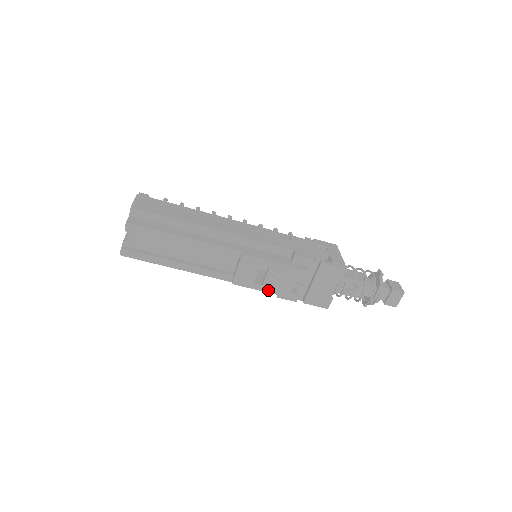
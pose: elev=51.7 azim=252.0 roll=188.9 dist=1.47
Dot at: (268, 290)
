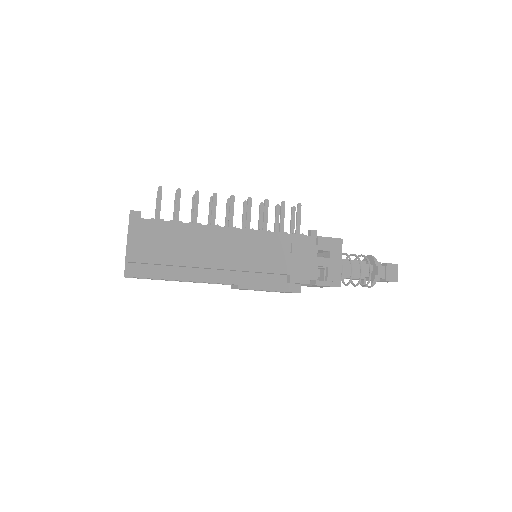
Dot at: occluded
